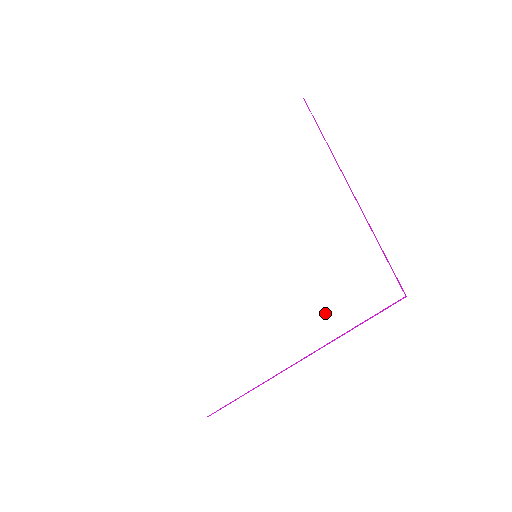
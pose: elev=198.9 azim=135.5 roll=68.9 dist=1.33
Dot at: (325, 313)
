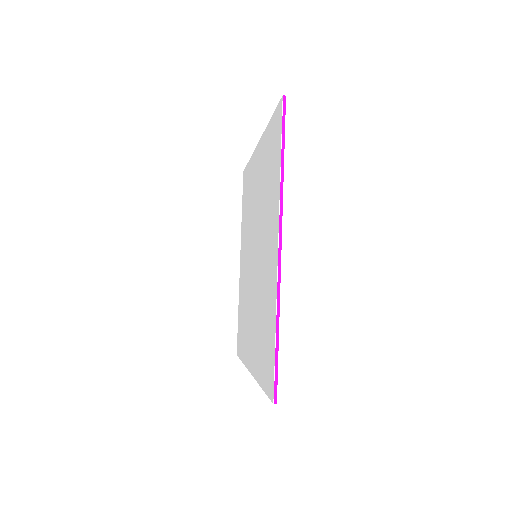
Dot at: (274, 186)
